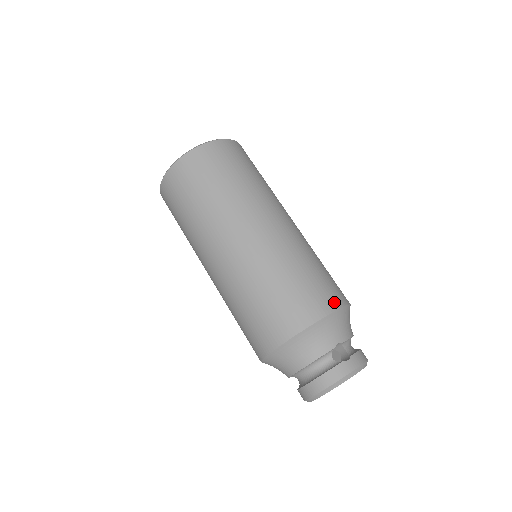
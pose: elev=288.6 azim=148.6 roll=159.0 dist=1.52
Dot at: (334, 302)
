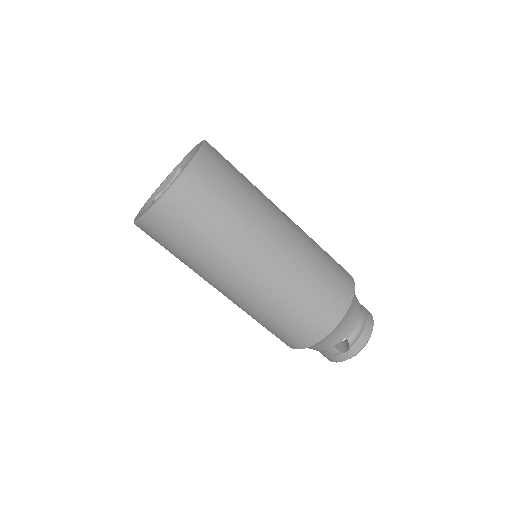
Dot at: (326, 328)
